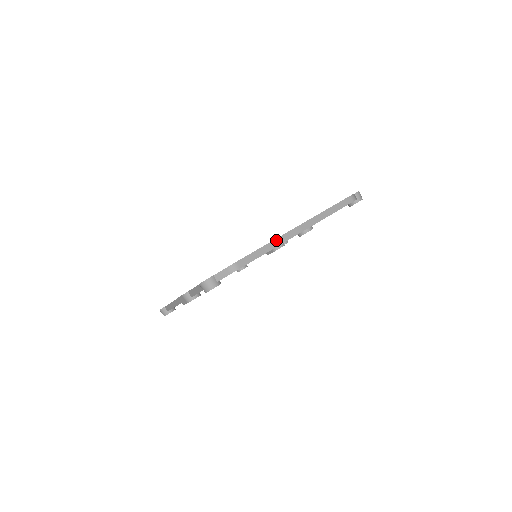
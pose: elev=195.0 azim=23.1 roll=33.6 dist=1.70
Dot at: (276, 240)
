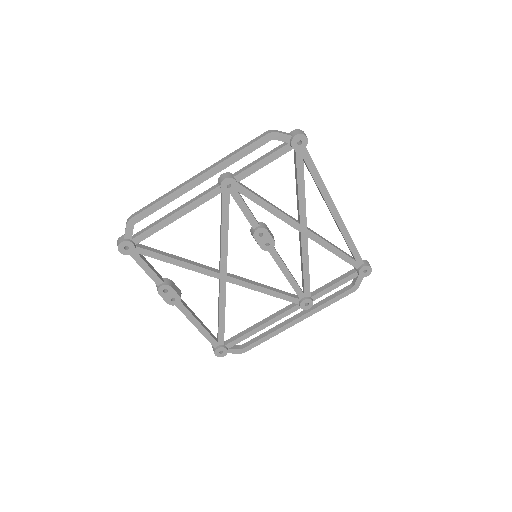
Dot at: (172, 190)
